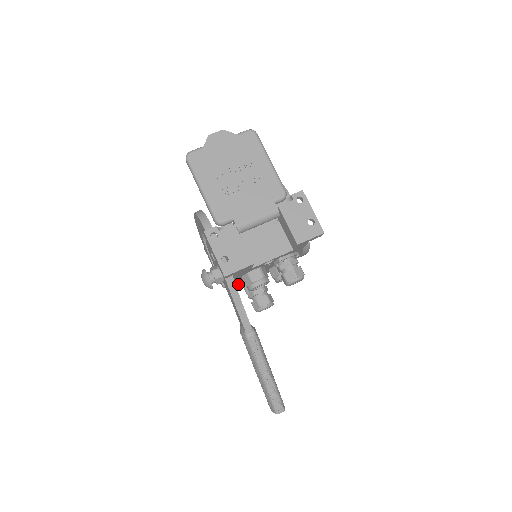
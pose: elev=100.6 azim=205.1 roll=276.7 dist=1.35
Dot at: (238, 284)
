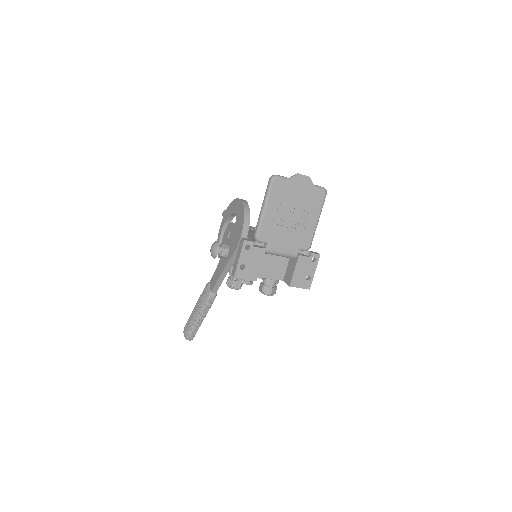
Dot at: occluded
